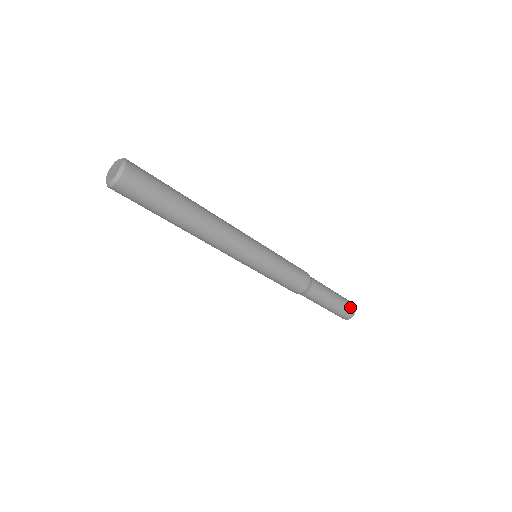
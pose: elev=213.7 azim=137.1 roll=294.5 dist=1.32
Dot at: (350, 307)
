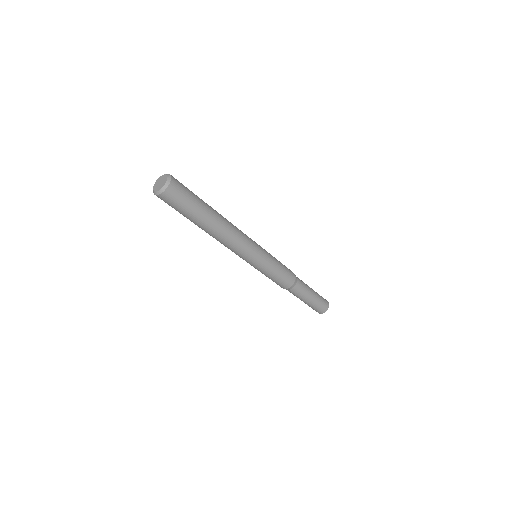
Dot at: (325, 301)
